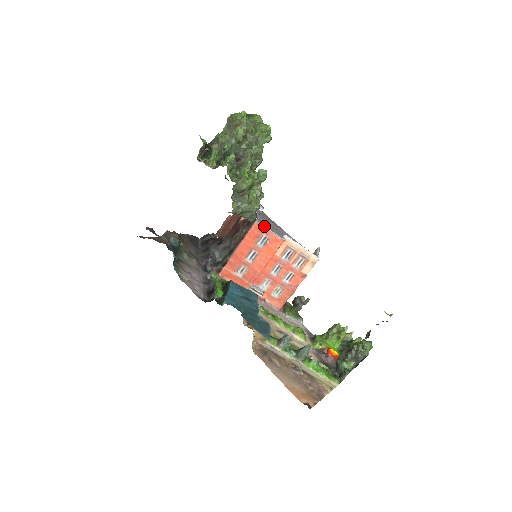
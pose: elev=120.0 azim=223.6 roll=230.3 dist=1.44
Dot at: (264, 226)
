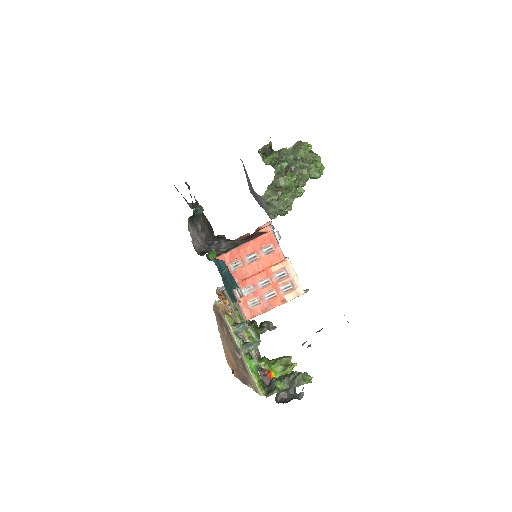
Dot at: occluded
